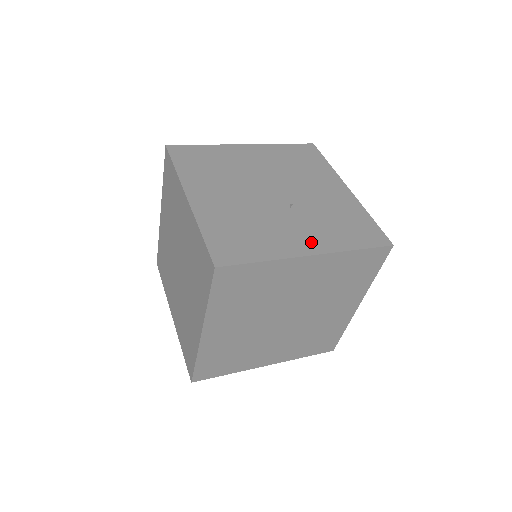
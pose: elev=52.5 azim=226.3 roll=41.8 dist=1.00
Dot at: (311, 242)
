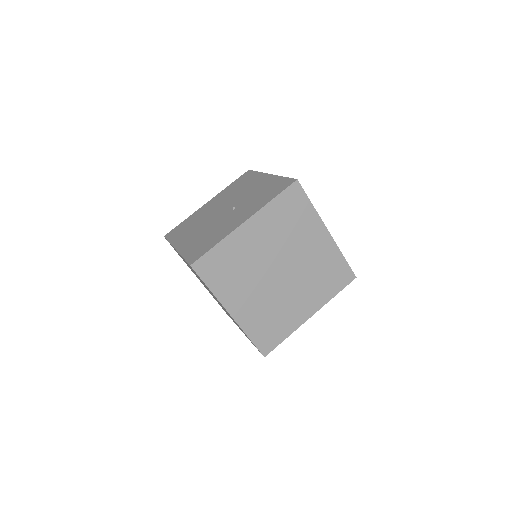
Dot at: (244, 216)
